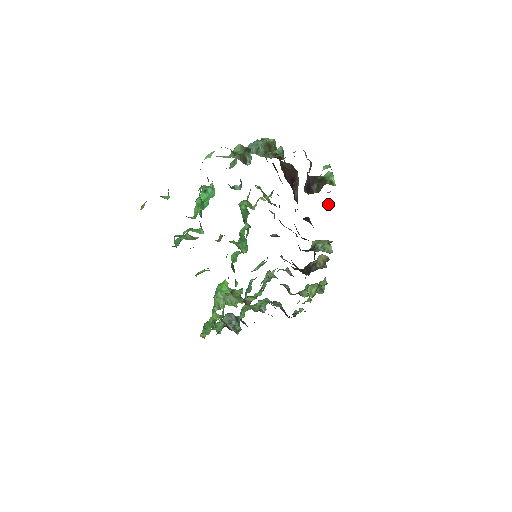
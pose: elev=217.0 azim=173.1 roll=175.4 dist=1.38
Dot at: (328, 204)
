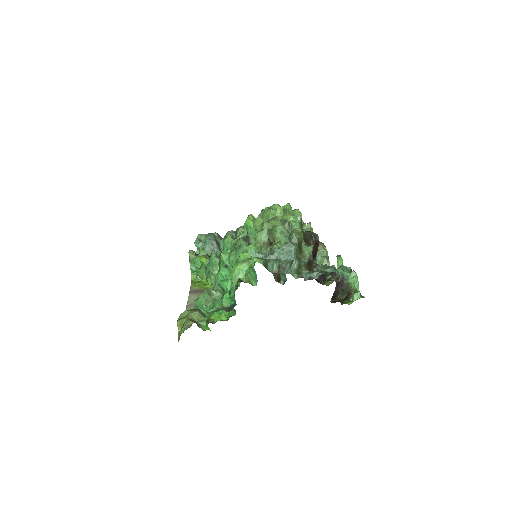
Dot at: occluded
